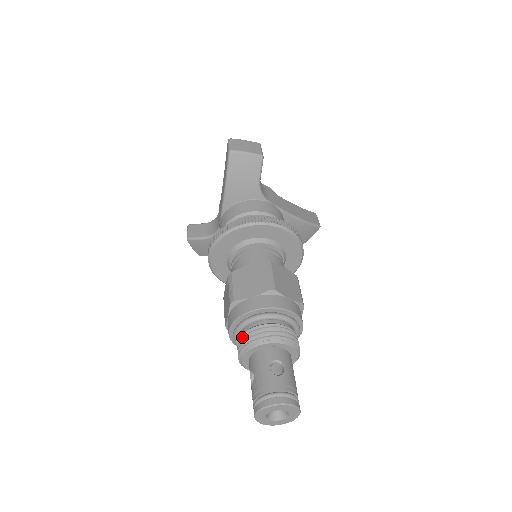
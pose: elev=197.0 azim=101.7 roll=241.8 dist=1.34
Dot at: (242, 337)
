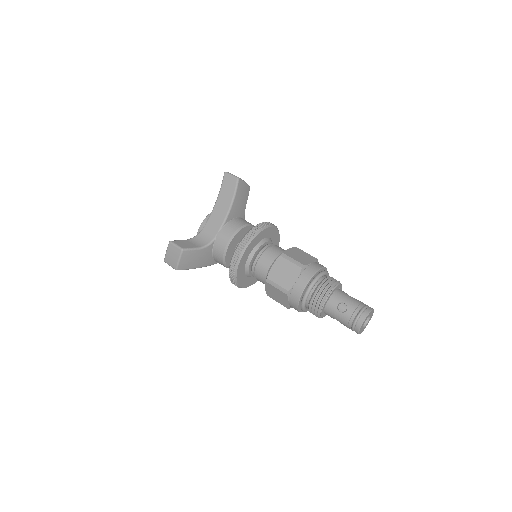
Dot at: (322, 285)
